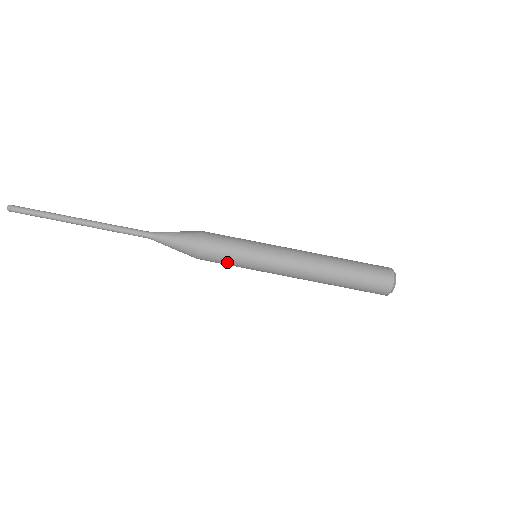
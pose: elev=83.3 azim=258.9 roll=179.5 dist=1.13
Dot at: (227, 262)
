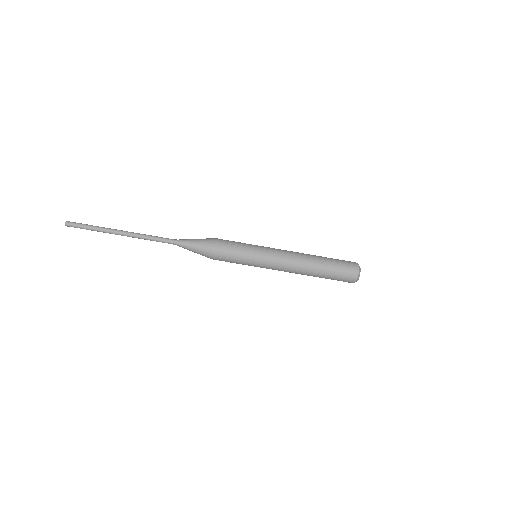
Dot at: (236, 255)
